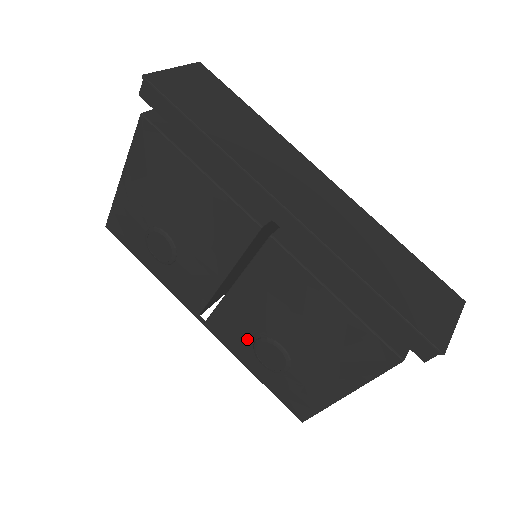
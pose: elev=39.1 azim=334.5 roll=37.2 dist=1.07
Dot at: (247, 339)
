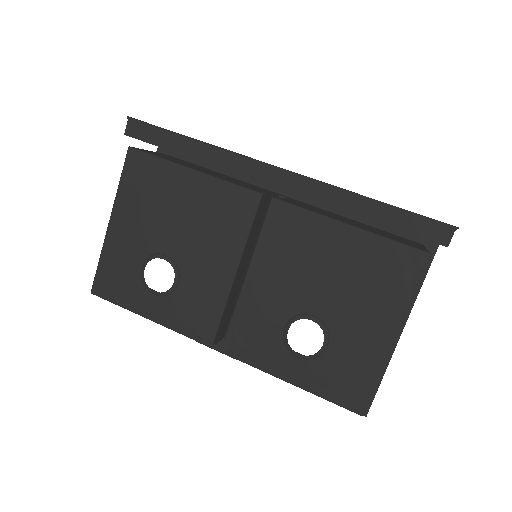
Dot at: (274, 334)
